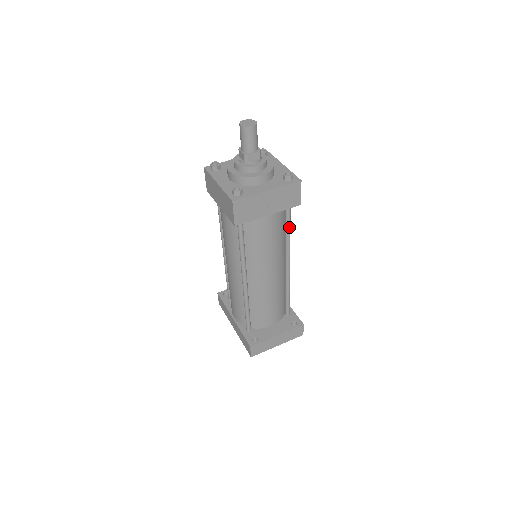
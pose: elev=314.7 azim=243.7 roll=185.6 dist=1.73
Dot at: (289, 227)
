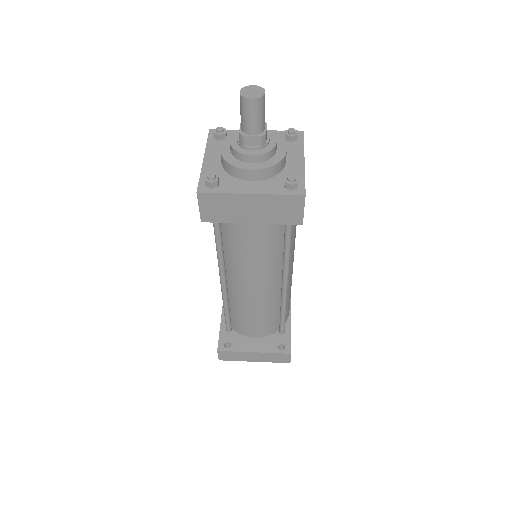
Dot at: (288, 244)
